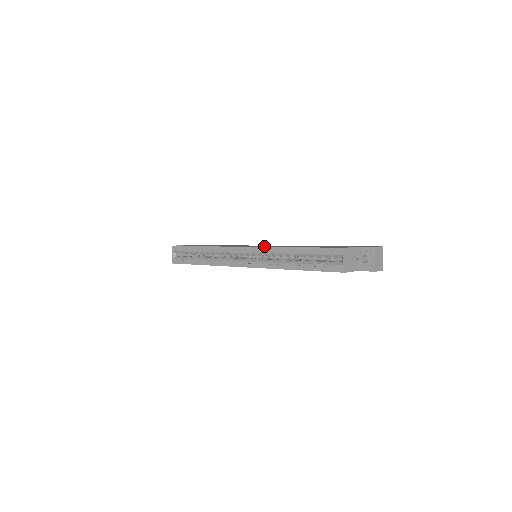
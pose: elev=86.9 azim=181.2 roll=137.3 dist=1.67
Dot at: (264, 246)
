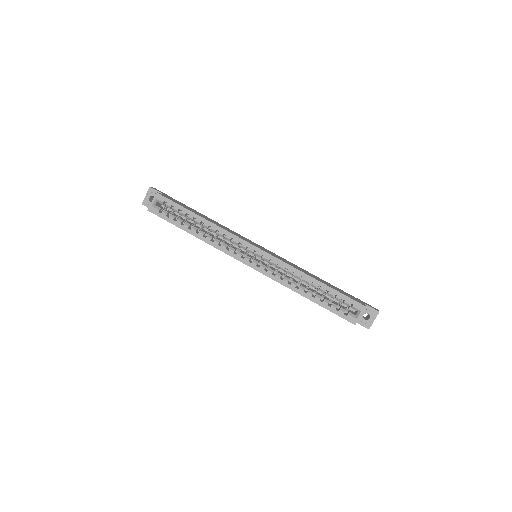
Dot at: (277, 257)
